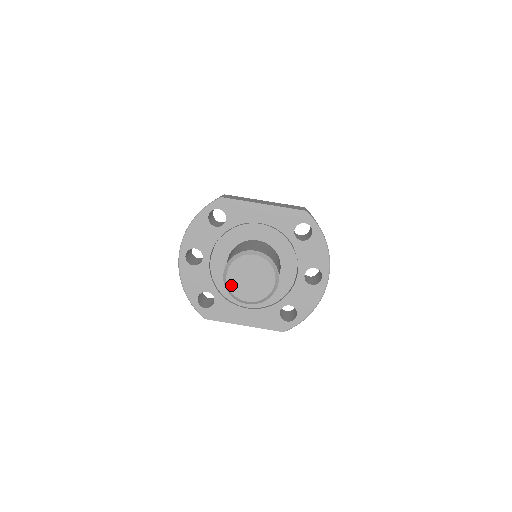
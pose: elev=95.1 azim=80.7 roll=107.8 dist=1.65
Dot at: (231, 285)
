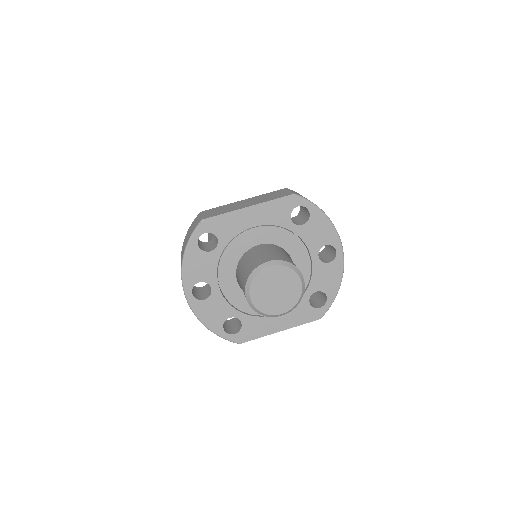
Dot at: (259, 306)
